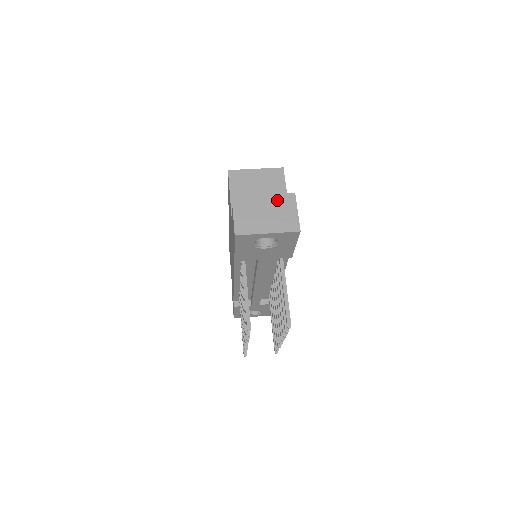
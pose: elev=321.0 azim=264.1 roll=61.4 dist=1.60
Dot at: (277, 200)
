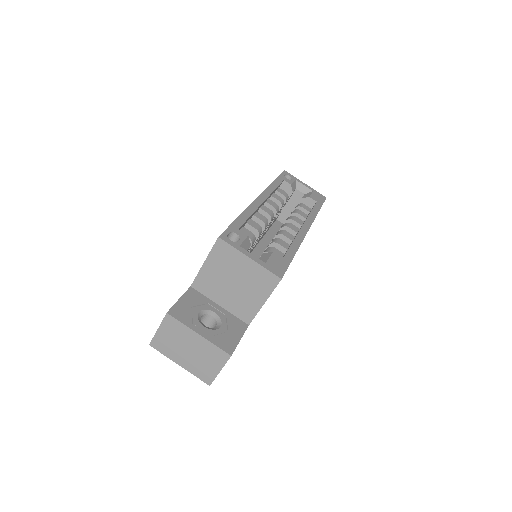
Dot at: (208, 348)
